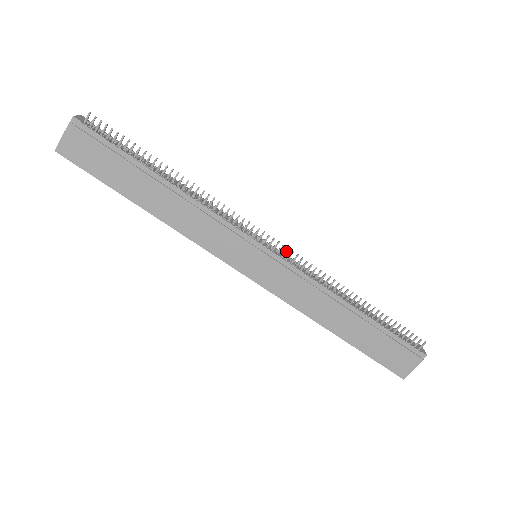
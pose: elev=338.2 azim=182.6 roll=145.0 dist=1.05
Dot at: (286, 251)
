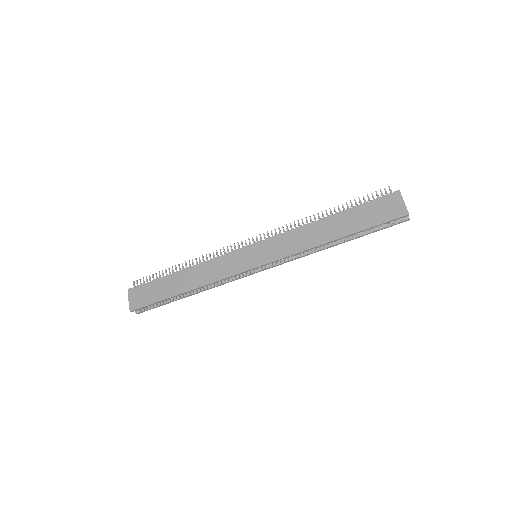
Dot at: (264, 235)
